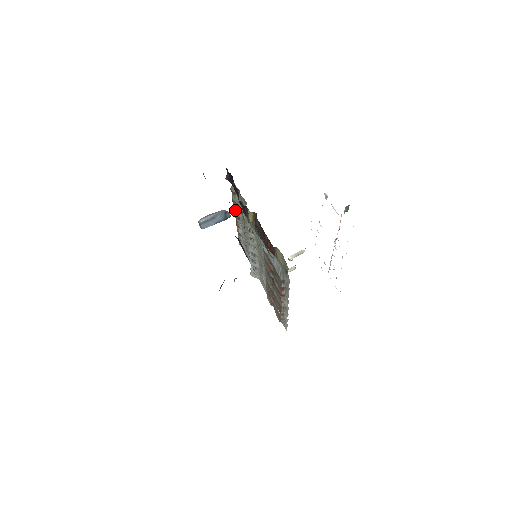
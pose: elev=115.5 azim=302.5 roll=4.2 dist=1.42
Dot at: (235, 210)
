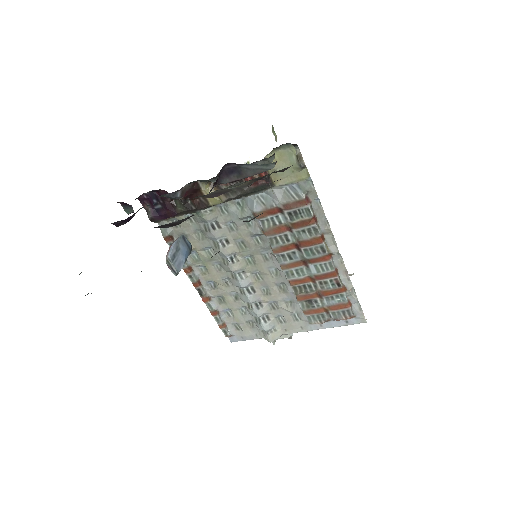
Dot at: (188, 270)
